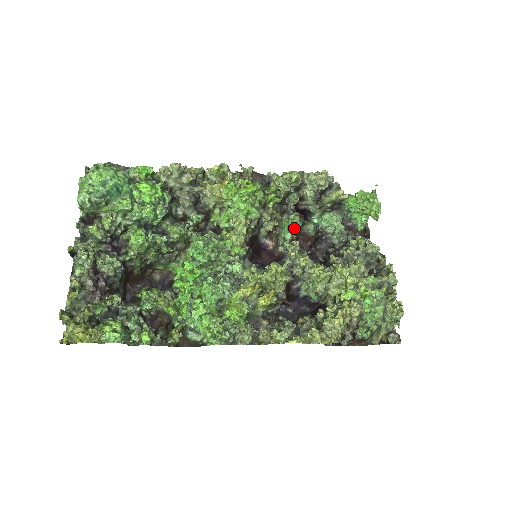
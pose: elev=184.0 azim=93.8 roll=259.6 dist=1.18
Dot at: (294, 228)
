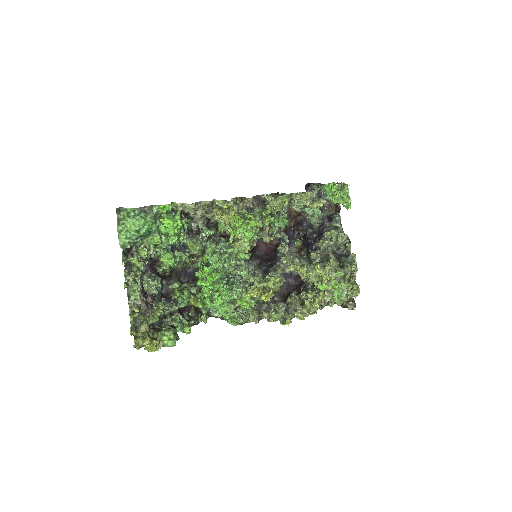
Dot at: (283, 226)
